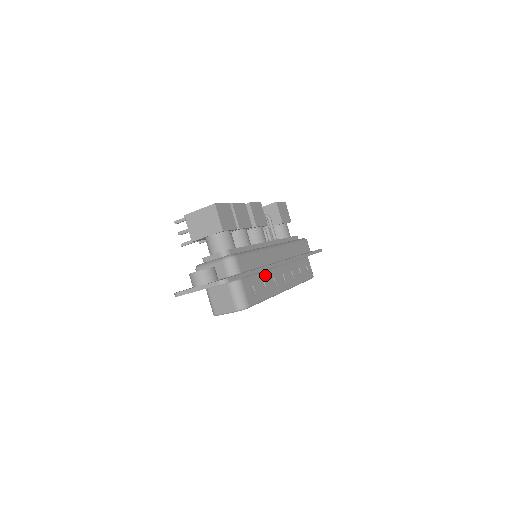
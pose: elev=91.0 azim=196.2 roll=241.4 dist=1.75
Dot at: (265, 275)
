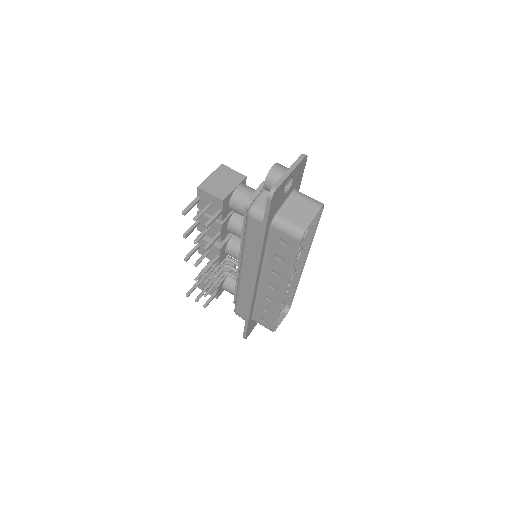
Dot at: occluded
